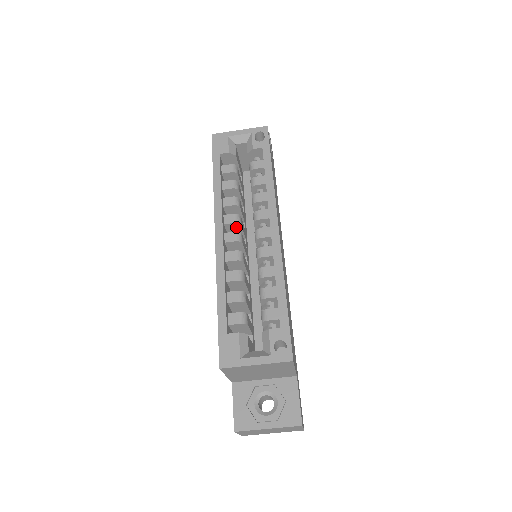
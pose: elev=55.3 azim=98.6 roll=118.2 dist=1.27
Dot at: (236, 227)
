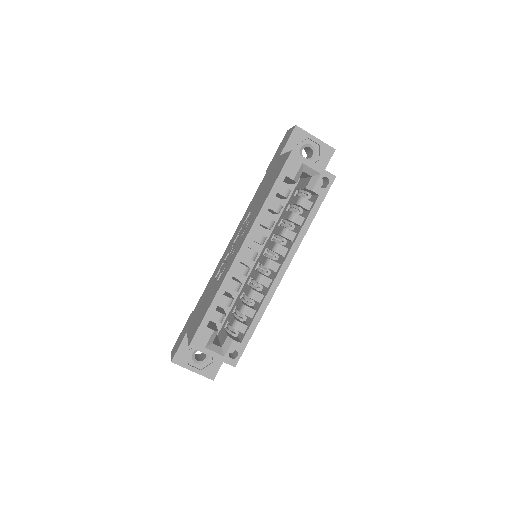
Dot at: occluded
